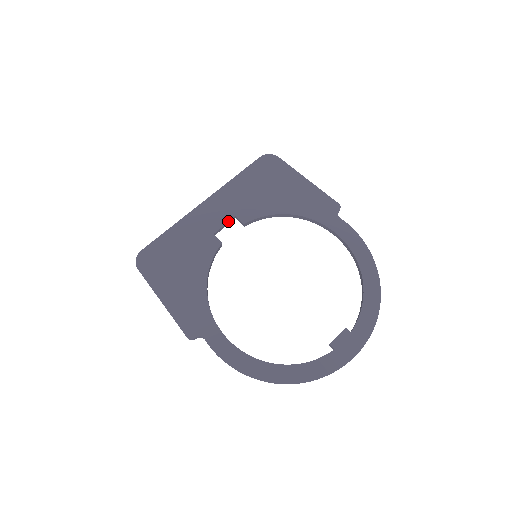
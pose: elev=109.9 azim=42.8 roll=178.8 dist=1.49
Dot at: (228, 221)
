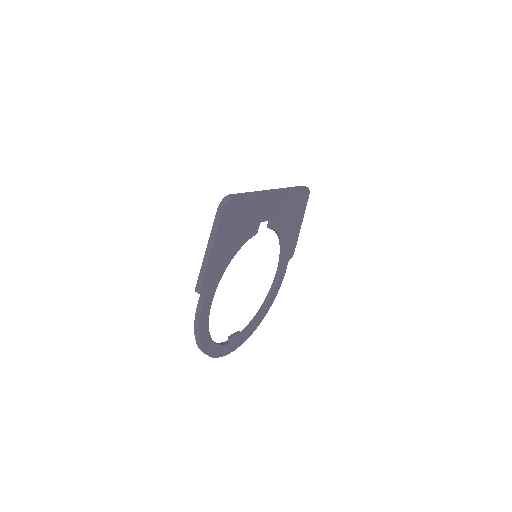
Dot at: occluded
